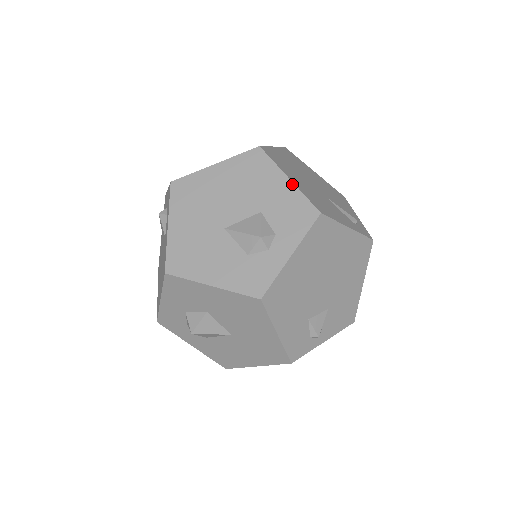
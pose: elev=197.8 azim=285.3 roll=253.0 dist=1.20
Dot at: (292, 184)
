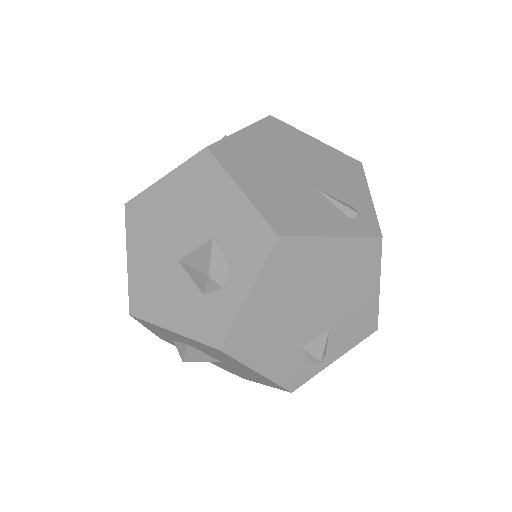
Dot at: (244, 197)
